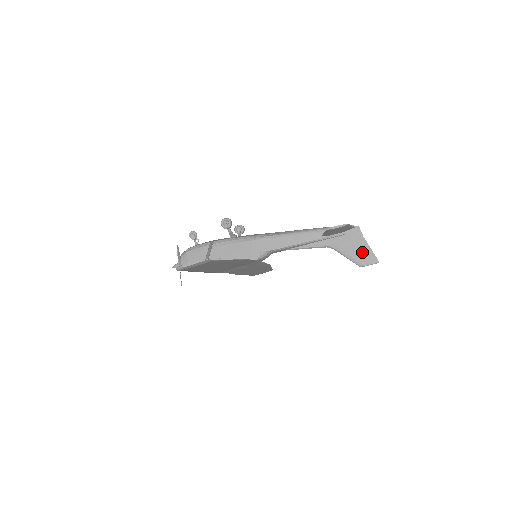
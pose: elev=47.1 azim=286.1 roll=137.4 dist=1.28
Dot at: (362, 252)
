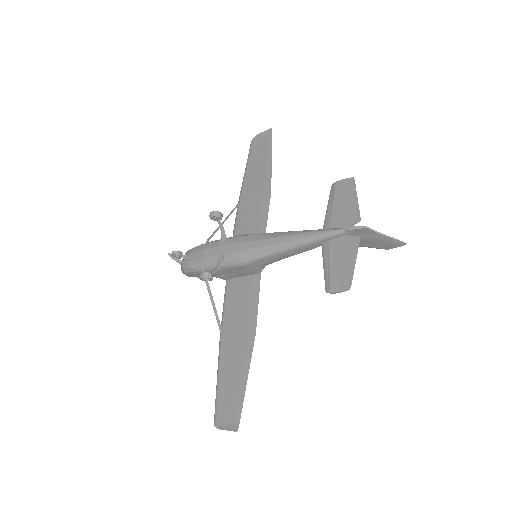
Dot at: (381, 243)
